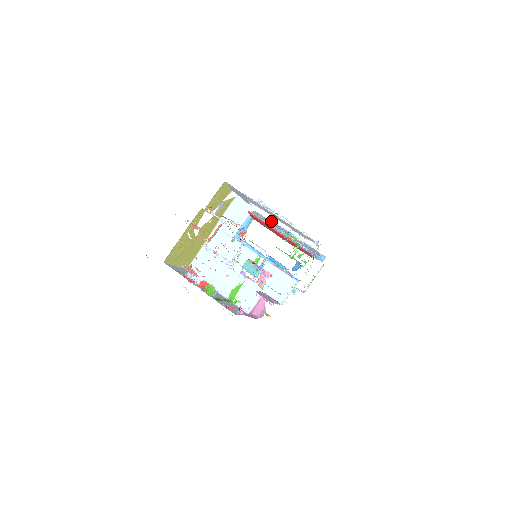
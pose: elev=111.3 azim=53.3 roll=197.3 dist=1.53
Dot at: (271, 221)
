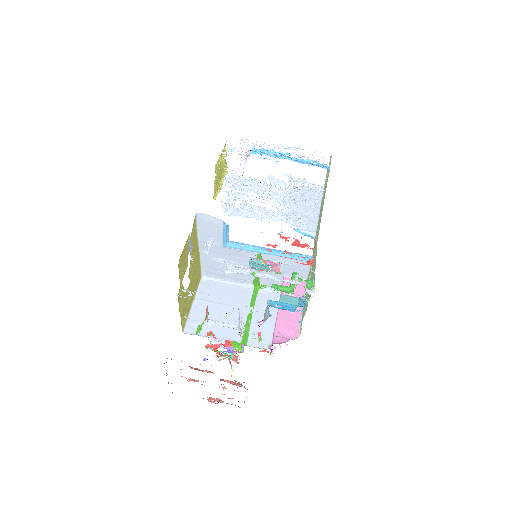
Dot at: occluded
